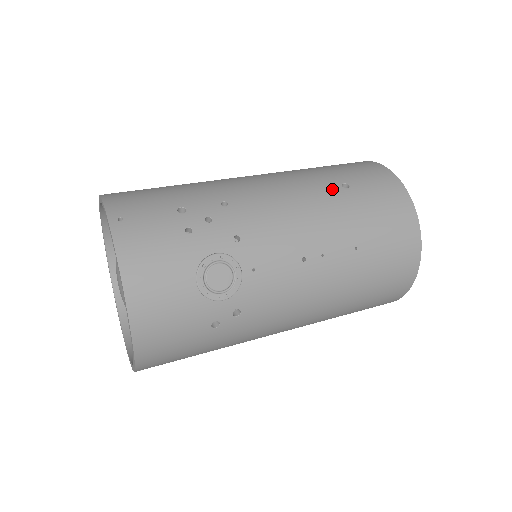
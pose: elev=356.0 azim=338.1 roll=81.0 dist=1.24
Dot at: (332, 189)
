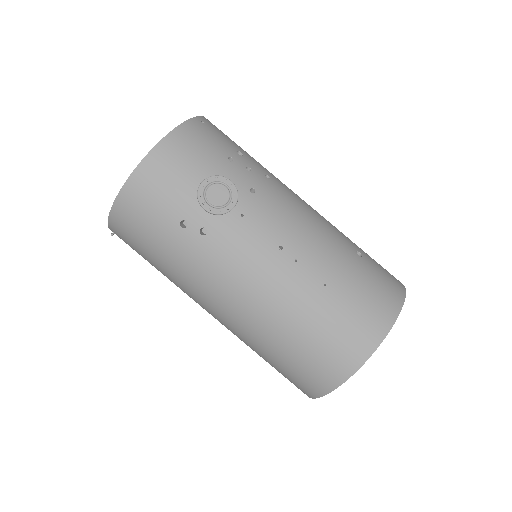
Dot at: (347, 244)
